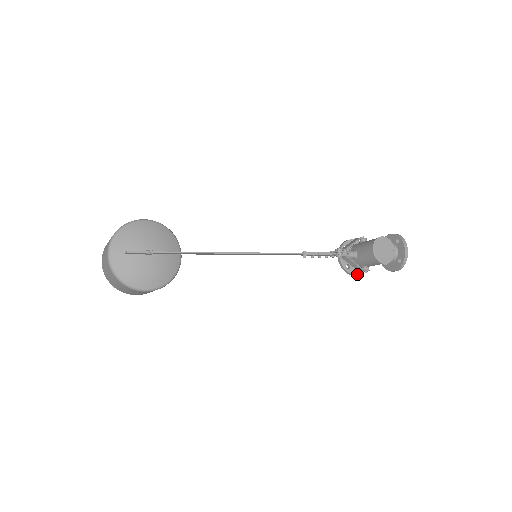
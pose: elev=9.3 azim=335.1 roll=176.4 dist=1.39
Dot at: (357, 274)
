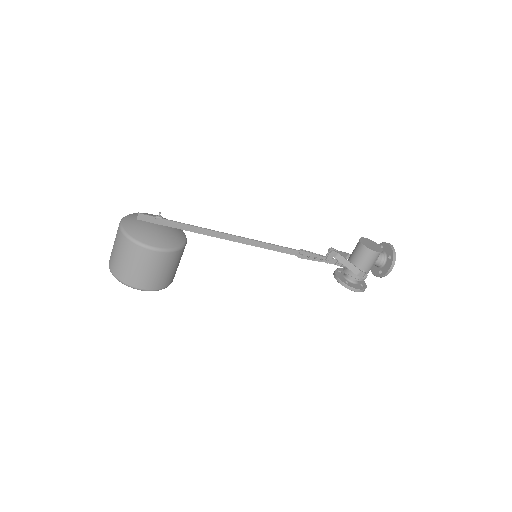
Dot at: (358, 289)
